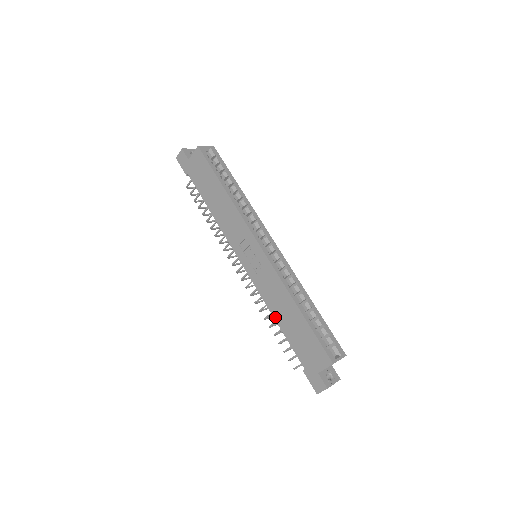
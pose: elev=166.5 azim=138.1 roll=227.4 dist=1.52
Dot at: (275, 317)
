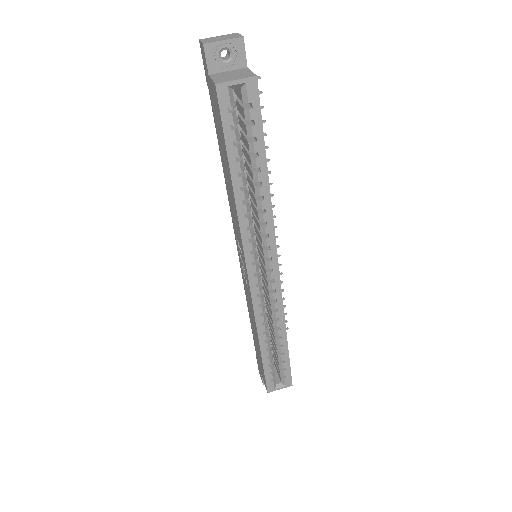
Dot at: (249, 314)
